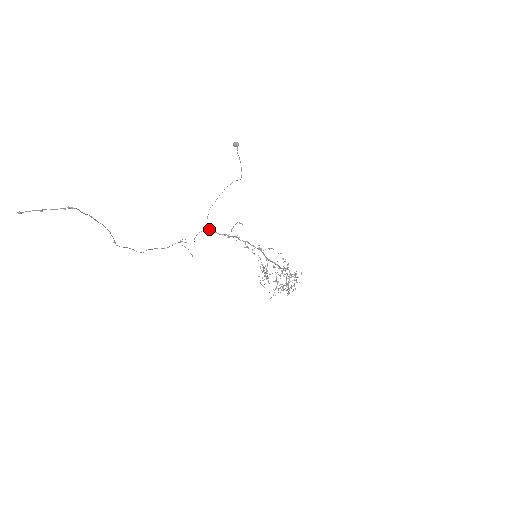
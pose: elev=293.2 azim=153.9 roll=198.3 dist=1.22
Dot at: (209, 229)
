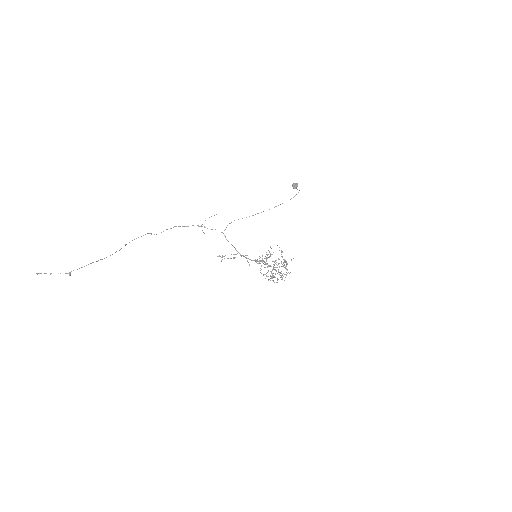
Dot at: occluded
